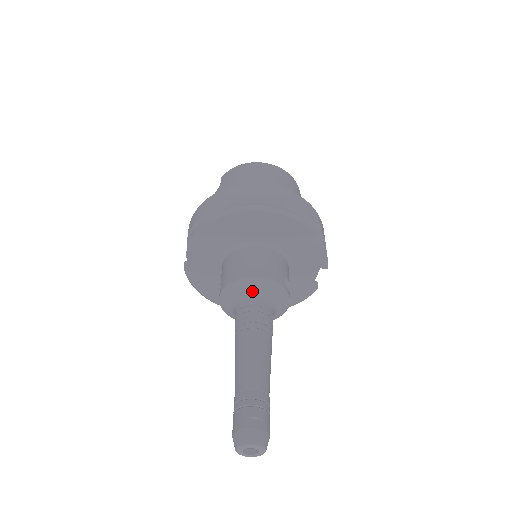
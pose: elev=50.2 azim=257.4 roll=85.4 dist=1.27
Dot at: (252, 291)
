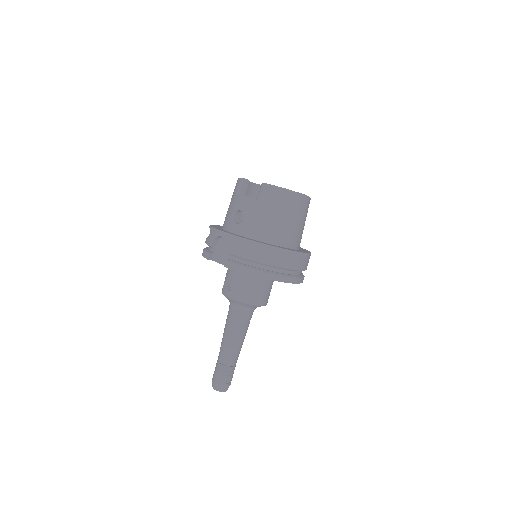
Dot at: (251, 307)
